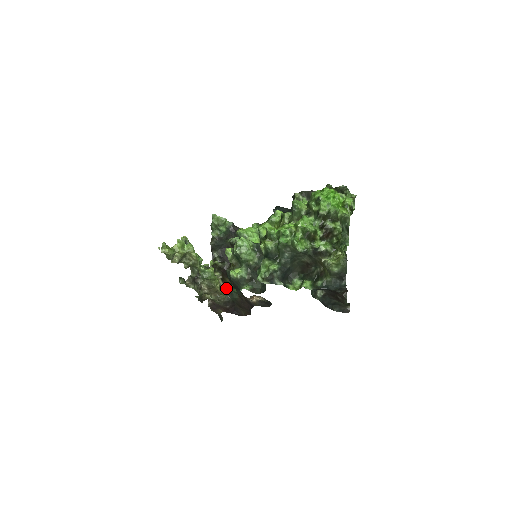
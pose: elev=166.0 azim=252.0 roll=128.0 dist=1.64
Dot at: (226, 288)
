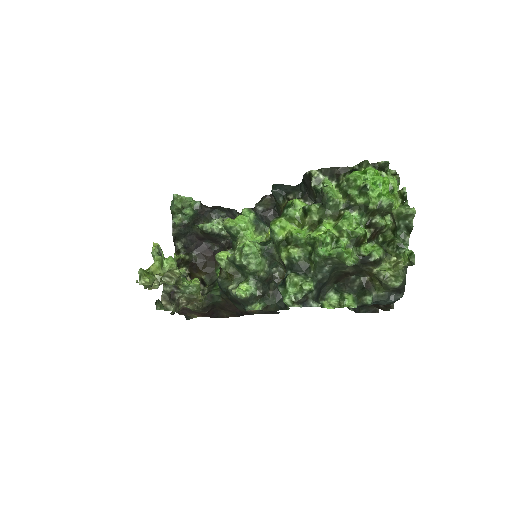
Dot at: occluded
